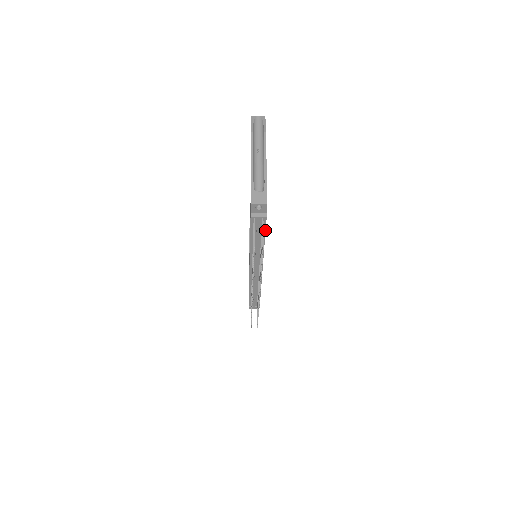
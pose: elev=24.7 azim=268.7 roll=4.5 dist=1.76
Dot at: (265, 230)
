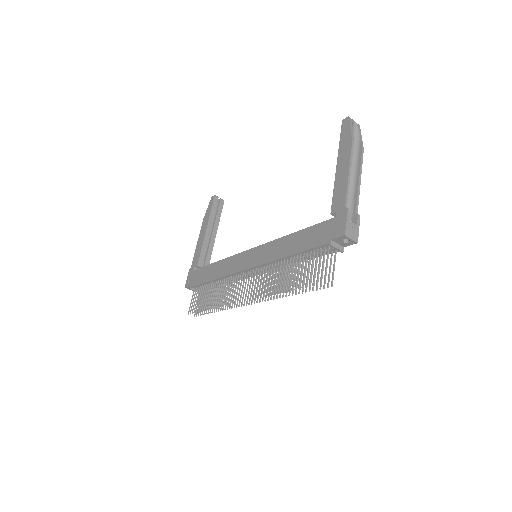
Dot at: occluded
